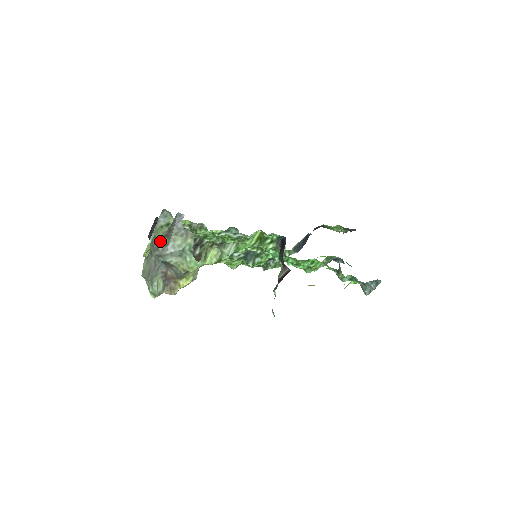
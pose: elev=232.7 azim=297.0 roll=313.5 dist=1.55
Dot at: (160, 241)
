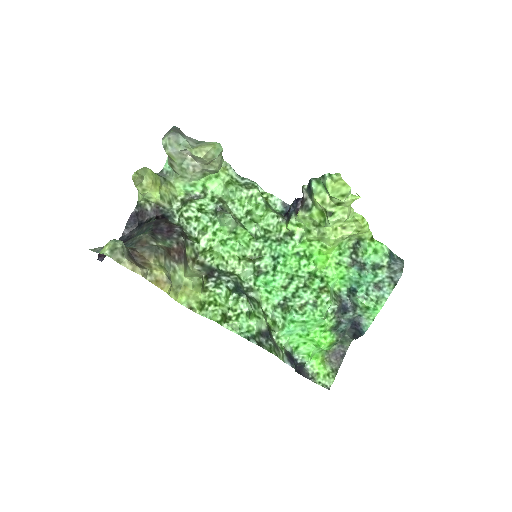
Dot at: (179, 129)
